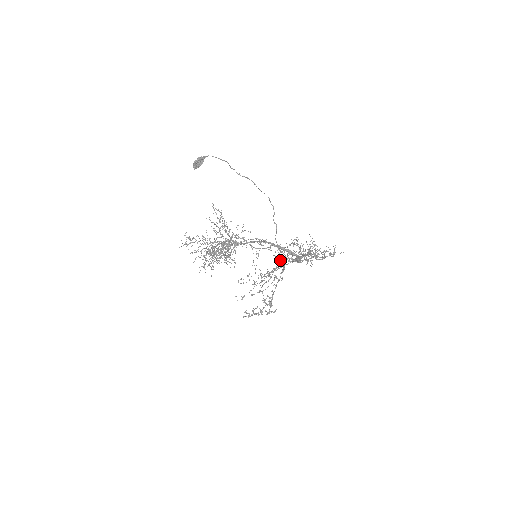
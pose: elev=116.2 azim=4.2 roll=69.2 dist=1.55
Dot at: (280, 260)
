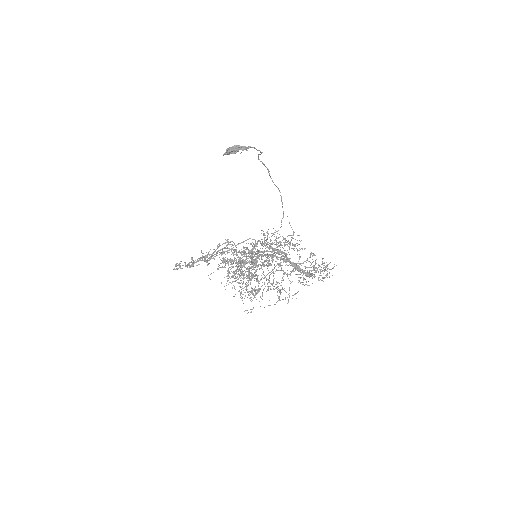
Dot at: occluded
